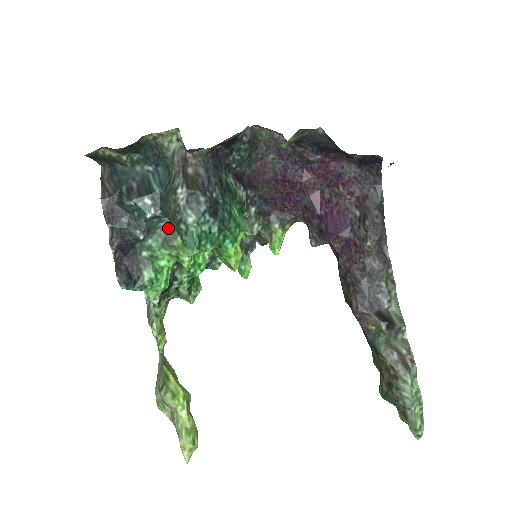
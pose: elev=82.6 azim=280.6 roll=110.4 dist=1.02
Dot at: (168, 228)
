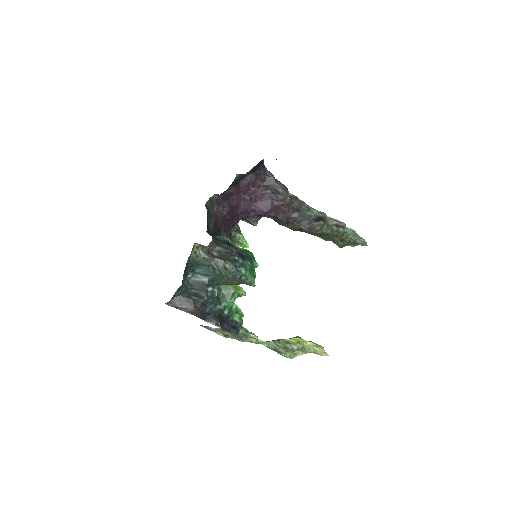
Dot at: (221, 290)
